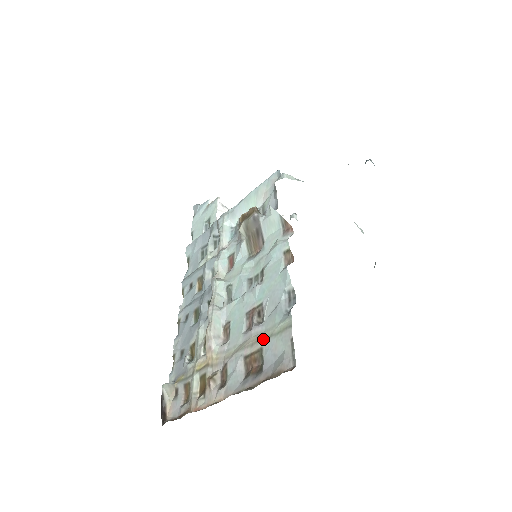
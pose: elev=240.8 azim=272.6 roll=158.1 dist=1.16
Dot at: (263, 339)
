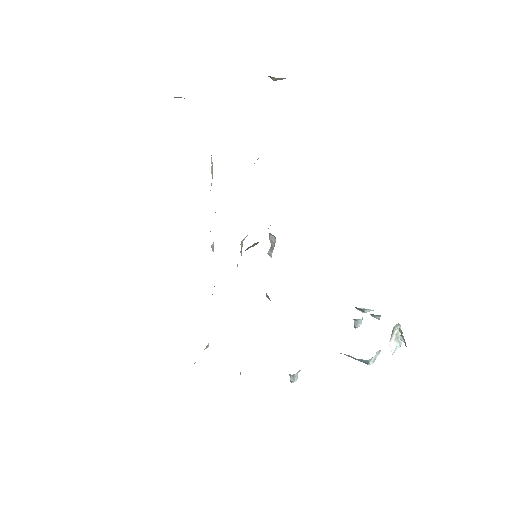
Dot at: occluded
